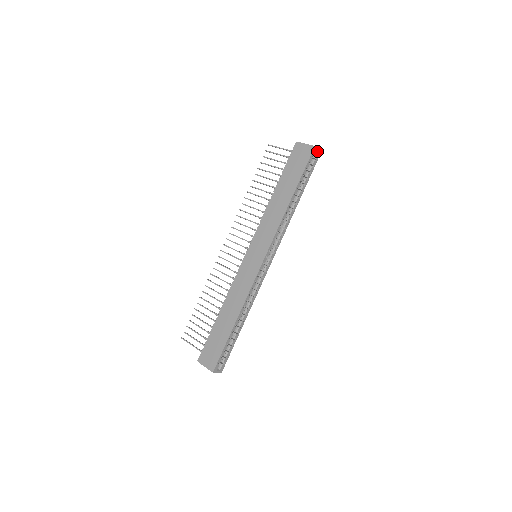
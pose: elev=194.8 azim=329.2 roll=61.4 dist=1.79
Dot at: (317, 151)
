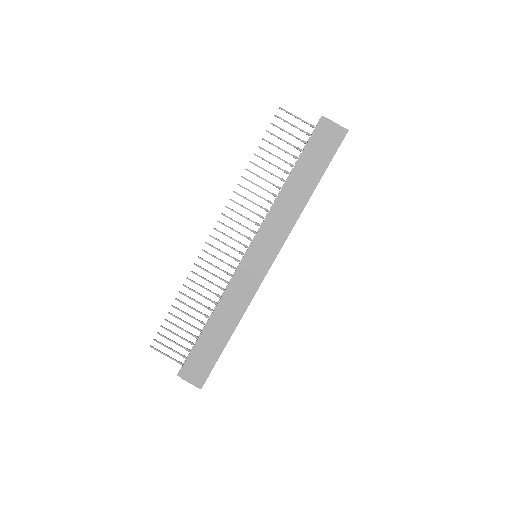
Dot at: occluded
